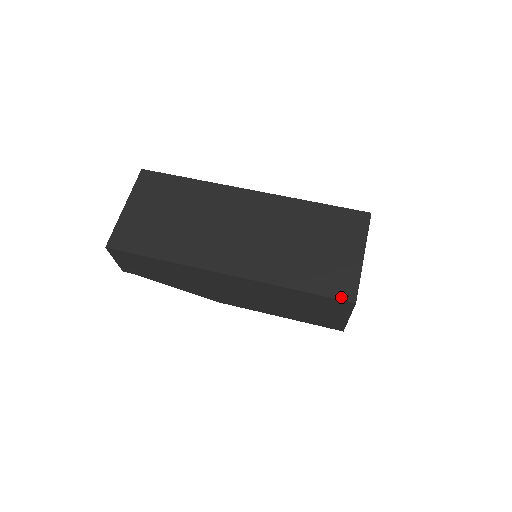
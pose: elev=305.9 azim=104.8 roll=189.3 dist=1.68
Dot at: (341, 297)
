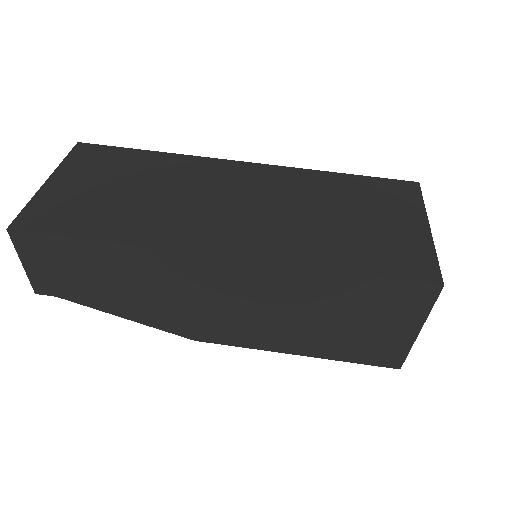
Dot at: (417, 278)
